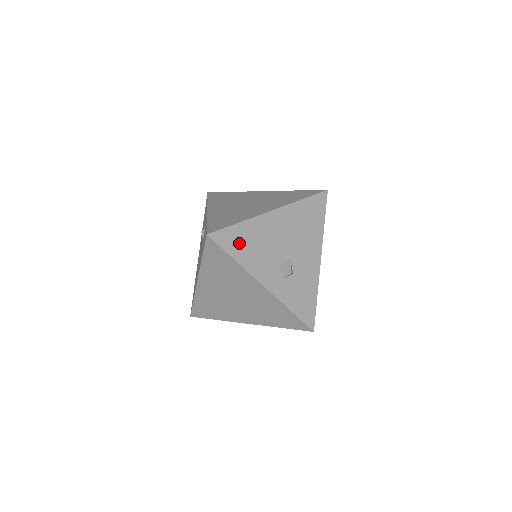
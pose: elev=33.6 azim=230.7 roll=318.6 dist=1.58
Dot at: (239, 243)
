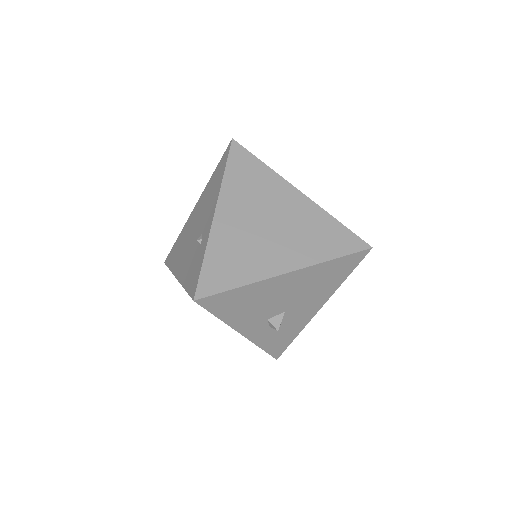
Dot at: (231, 304)
